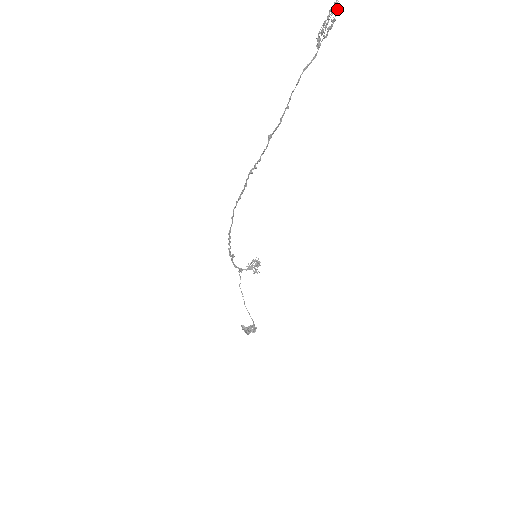
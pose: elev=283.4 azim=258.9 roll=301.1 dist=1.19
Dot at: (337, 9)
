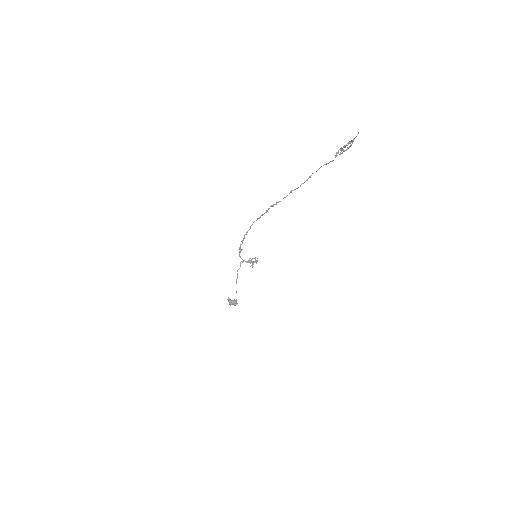
Dot at: occluded
